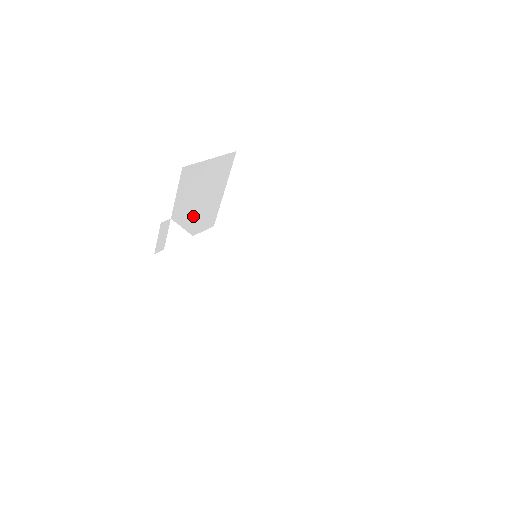
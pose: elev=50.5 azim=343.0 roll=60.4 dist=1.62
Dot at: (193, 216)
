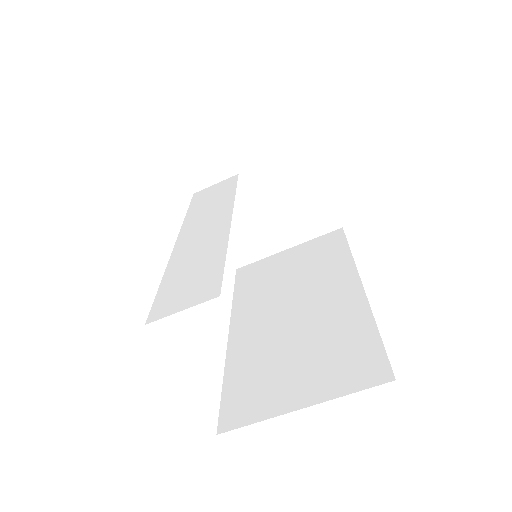
Dot at: (246, 215)
